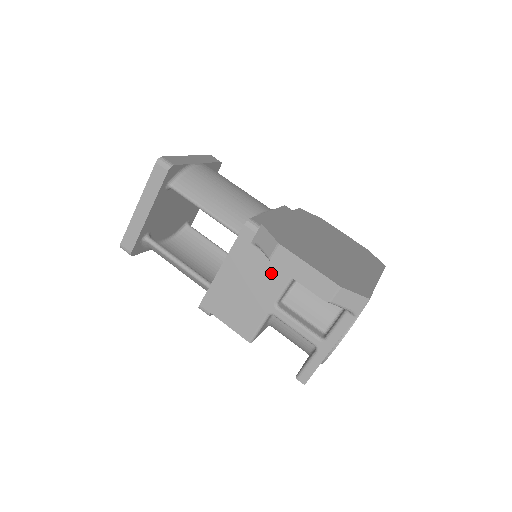
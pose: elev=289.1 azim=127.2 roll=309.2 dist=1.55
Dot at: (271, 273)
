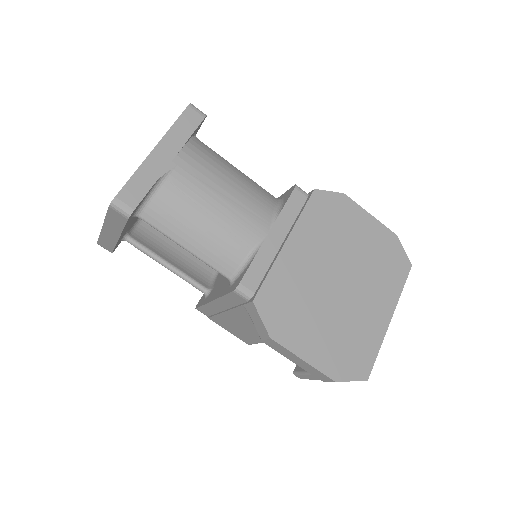
Dot at: occluded
